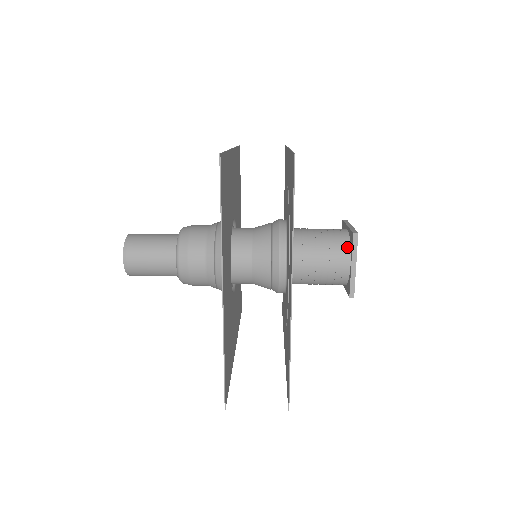
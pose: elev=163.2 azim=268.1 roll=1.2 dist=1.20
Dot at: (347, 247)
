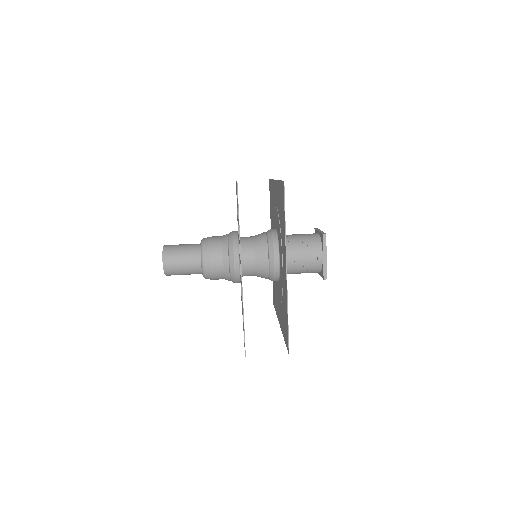
Dot at: (319, 271)
